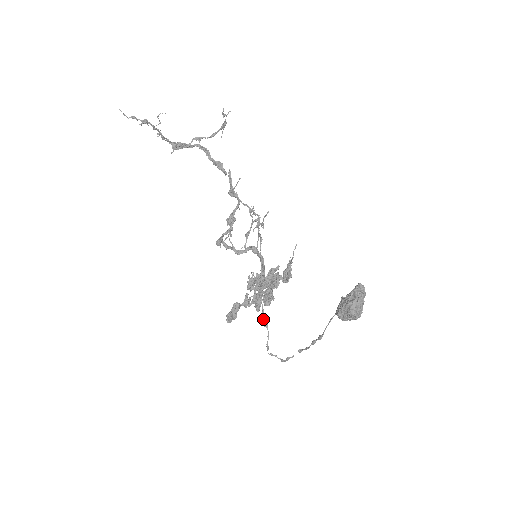
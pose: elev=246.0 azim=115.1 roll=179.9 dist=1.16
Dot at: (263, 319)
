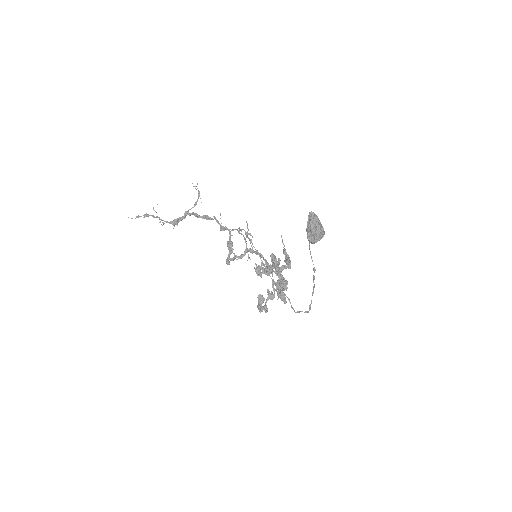
Dot at: (280, 292)
